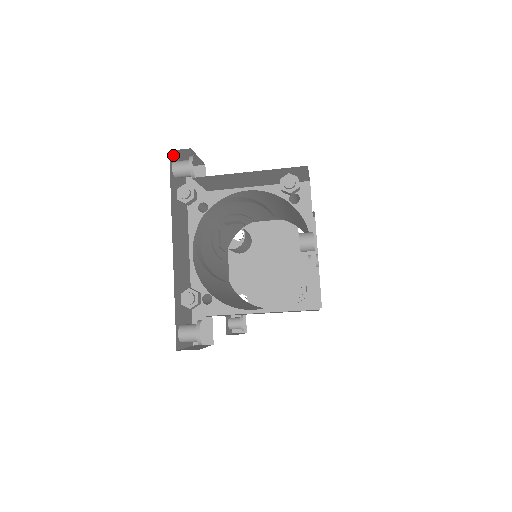
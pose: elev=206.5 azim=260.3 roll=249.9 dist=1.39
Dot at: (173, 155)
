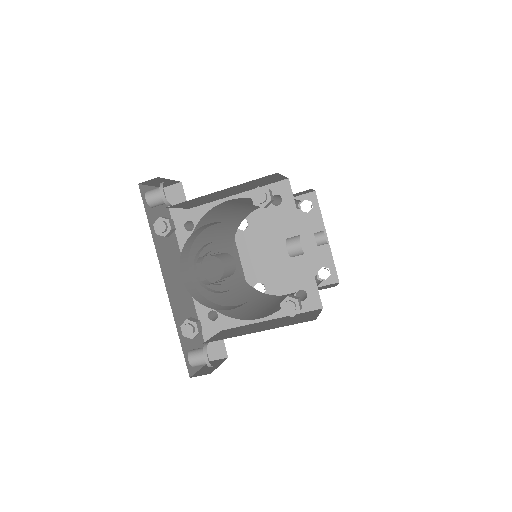
Dot at: (144, 185)
